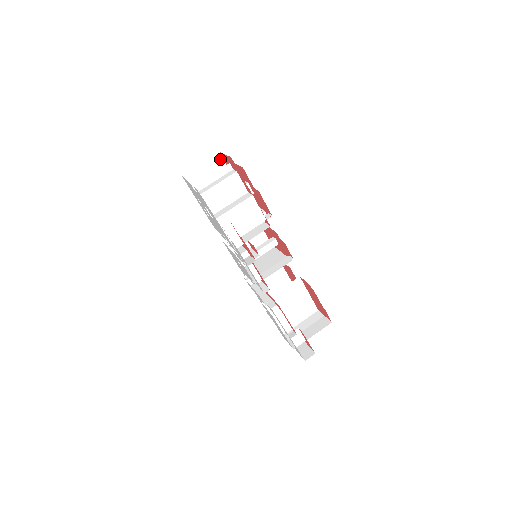
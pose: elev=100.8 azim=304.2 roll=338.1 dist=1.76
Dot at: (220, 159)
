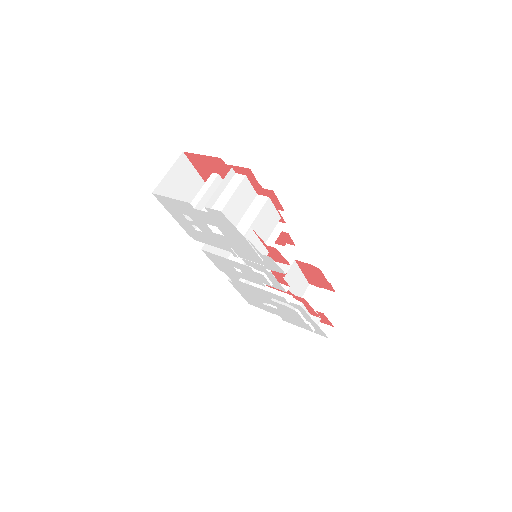
Dot at: (185, 160)
